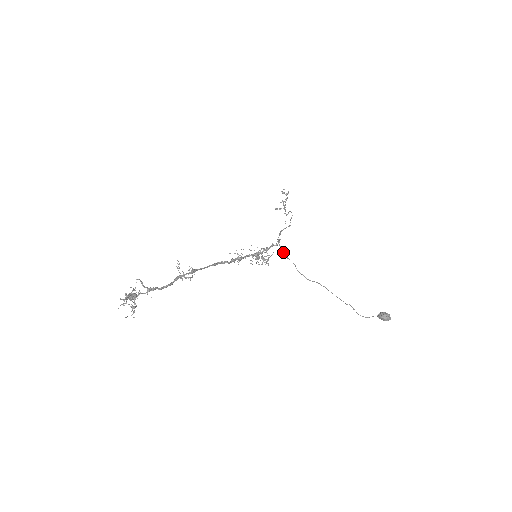
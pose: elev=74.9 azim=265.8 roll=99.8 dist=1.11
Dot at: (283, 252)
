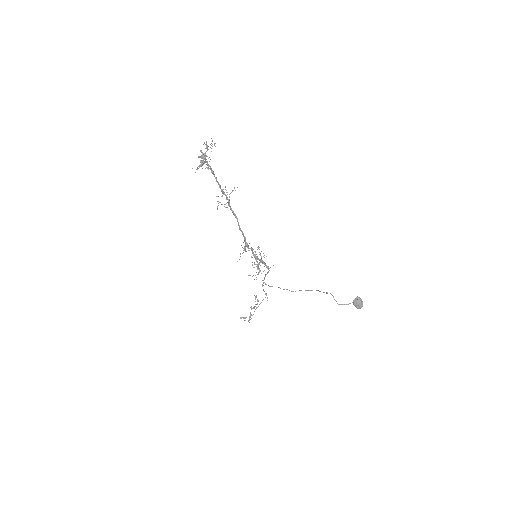
Dot at: occluded
